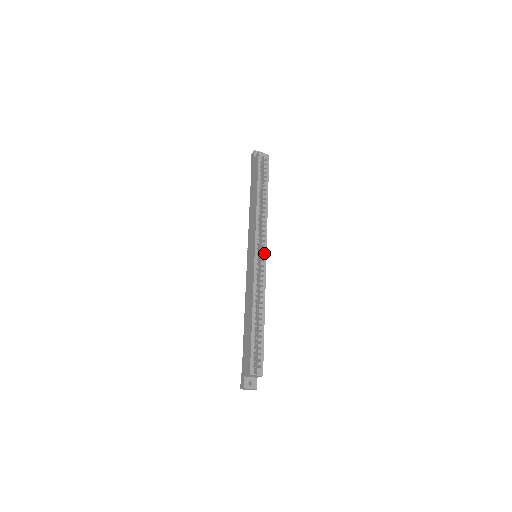
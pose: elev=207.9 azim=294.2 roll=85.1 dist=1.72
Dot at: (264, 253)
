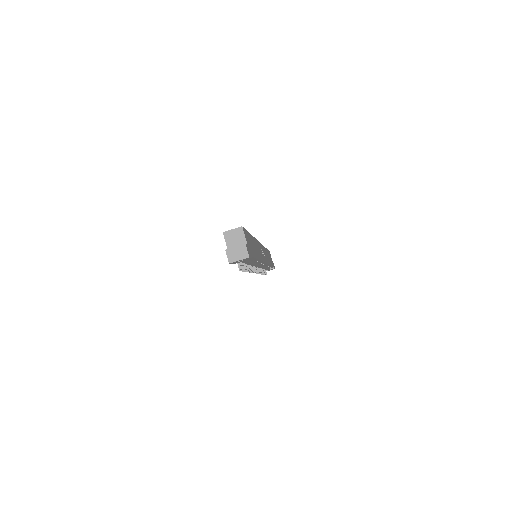
Dot at: occluded
